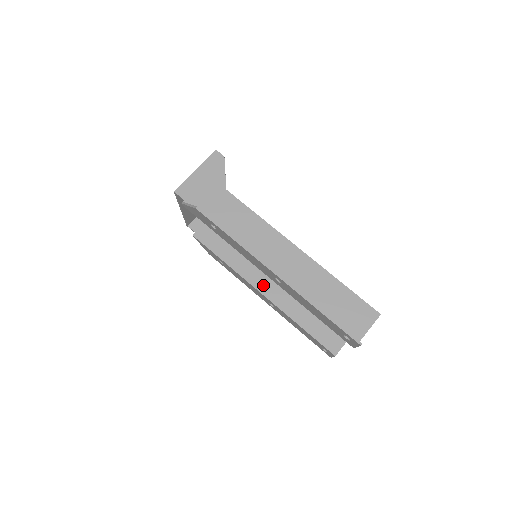
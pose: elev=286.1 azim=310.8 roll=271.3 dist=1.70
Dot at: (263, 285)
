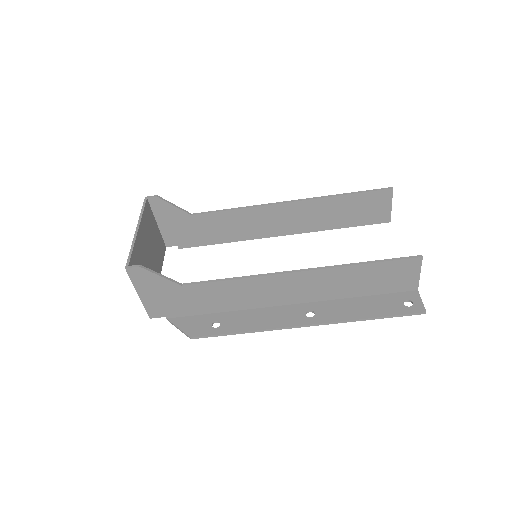
Dot at: (277, 230)
